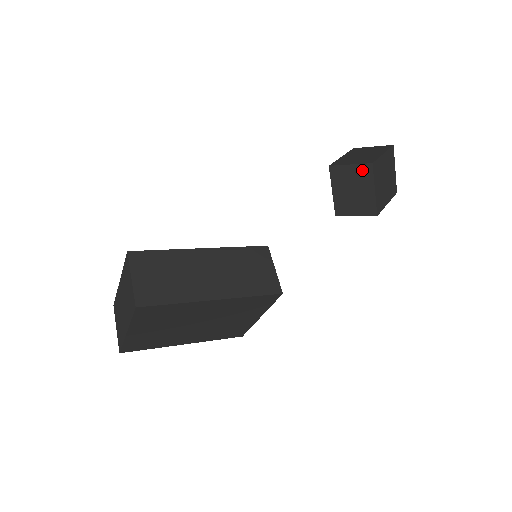
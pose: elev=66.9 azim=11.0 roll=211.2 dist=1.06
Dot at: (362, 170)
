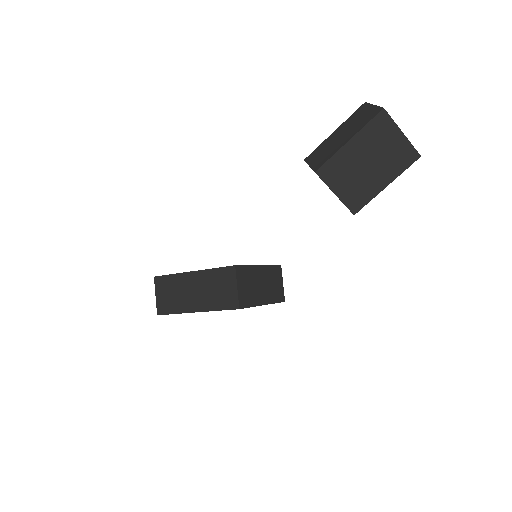
Dot at: occluded
